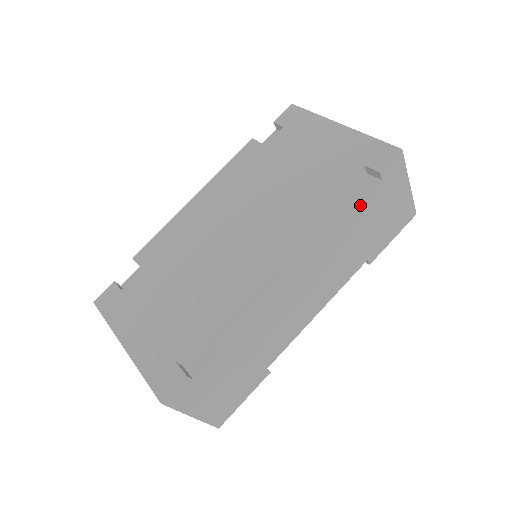
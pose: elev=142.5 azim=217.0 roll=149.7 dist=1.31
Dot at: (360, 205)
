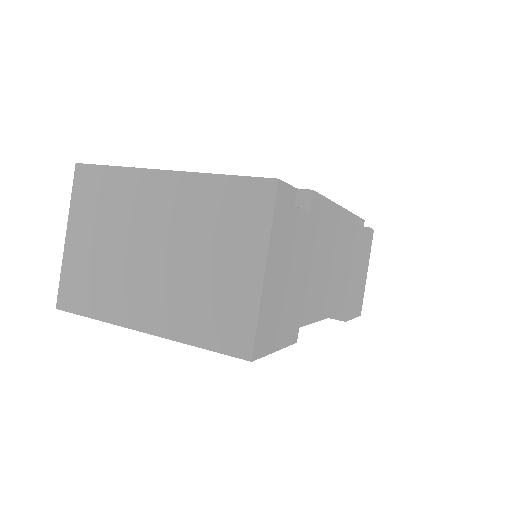
Dot at: (362, 236)
